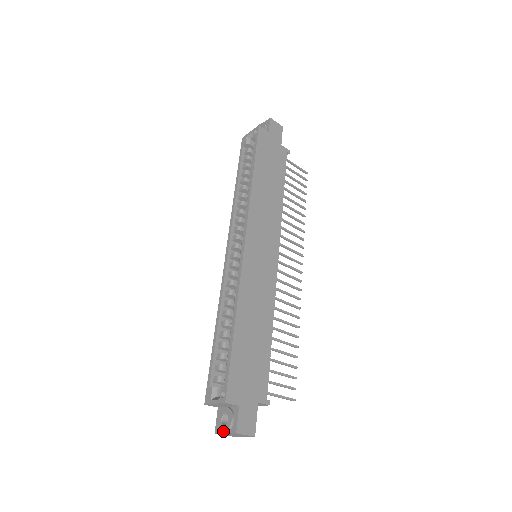
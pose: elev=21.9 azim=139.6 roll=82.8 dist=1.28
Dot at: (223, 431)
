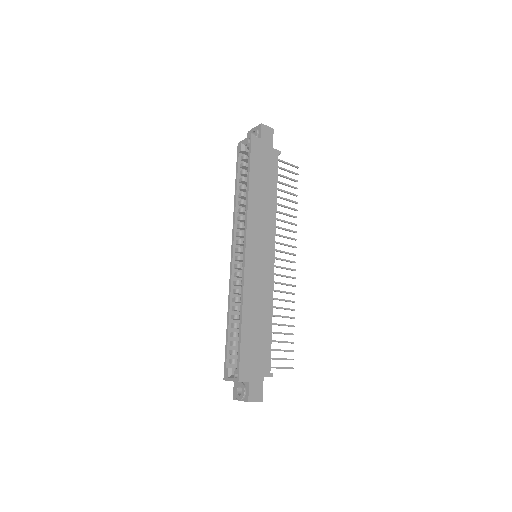
Dot at: (239, 399)
